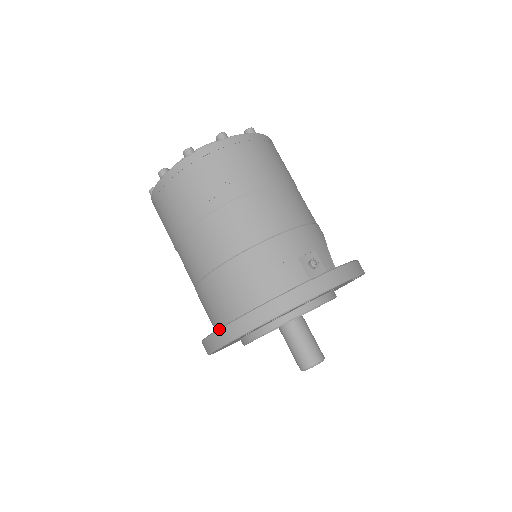
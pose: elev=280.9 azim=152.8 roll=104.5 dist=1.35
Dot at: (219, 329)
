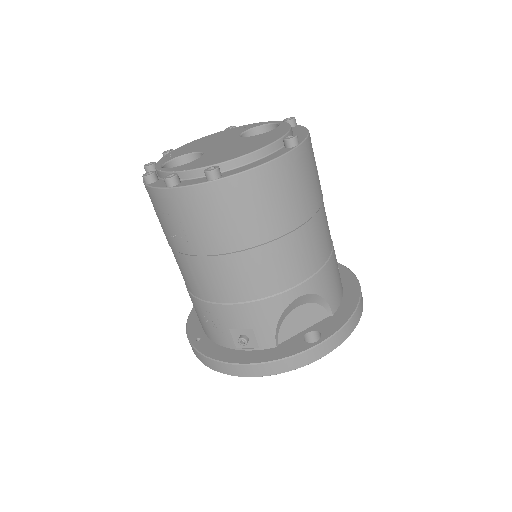
Dot at: (188, 316)
